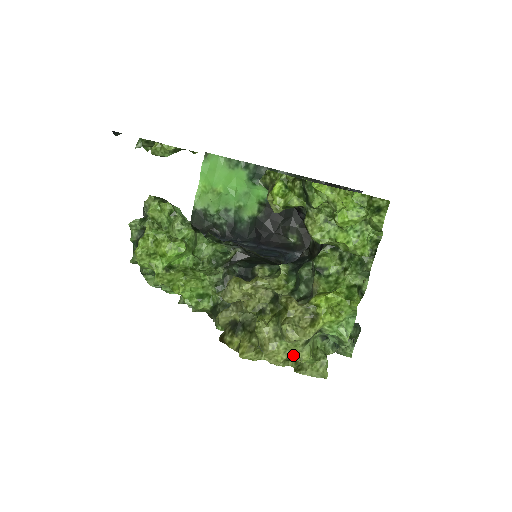
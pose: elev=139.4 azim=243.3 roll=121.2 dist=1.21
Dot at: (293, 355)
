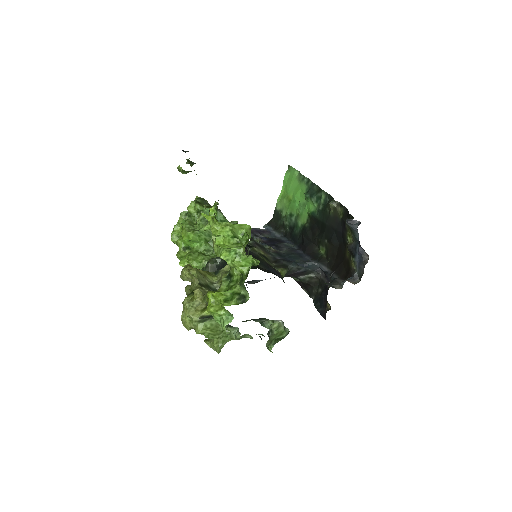
Dot at: (194, 327)
